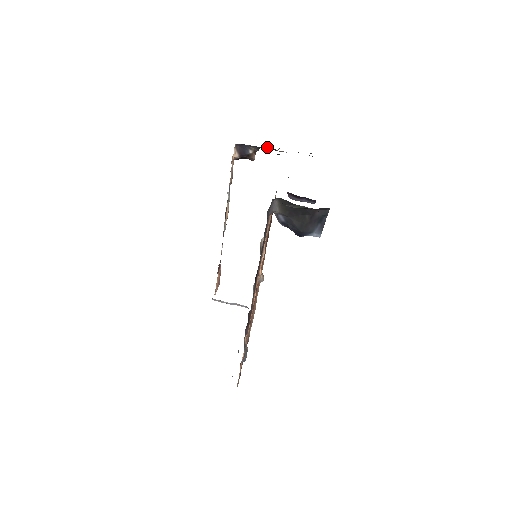
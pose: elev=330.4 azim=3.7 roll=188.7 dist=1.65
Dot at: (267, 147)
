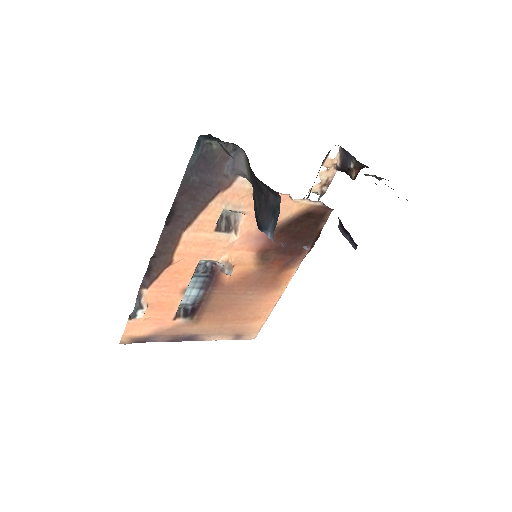
Dot at: occluded
